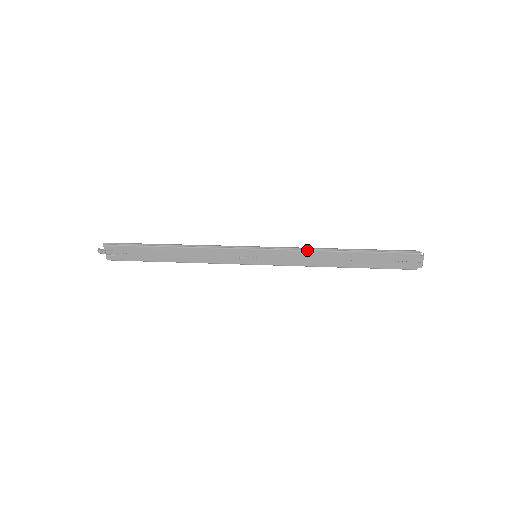
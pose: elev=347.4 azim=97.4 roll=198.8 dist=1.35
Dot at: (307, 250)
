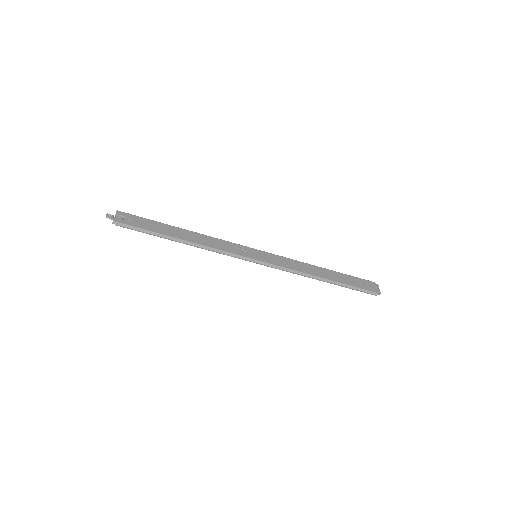
Dot at: occluded
